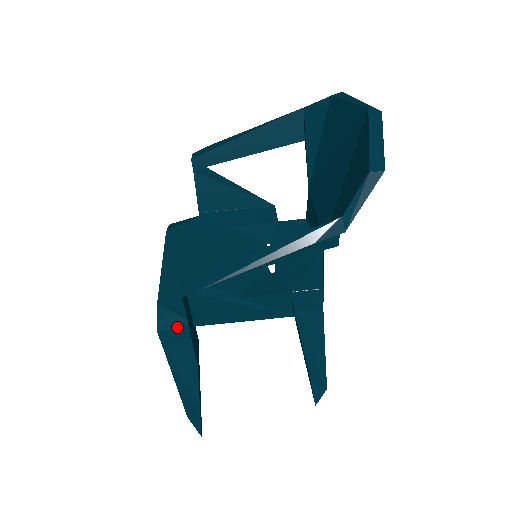
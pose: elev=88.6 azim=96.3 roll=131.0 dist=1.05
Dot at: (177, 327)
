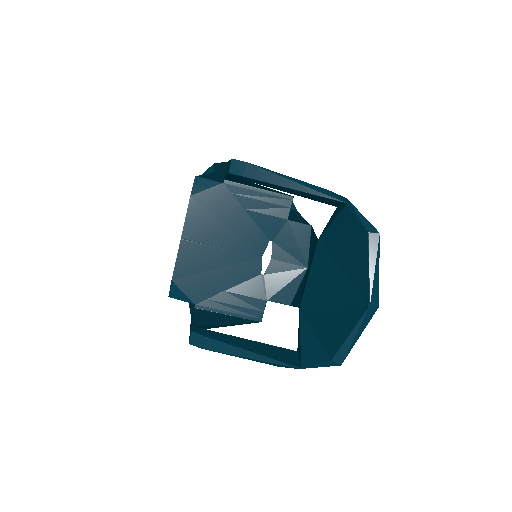
Dot at: occluded
